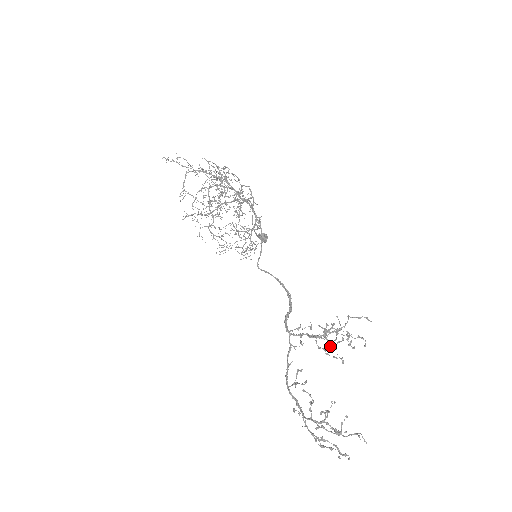
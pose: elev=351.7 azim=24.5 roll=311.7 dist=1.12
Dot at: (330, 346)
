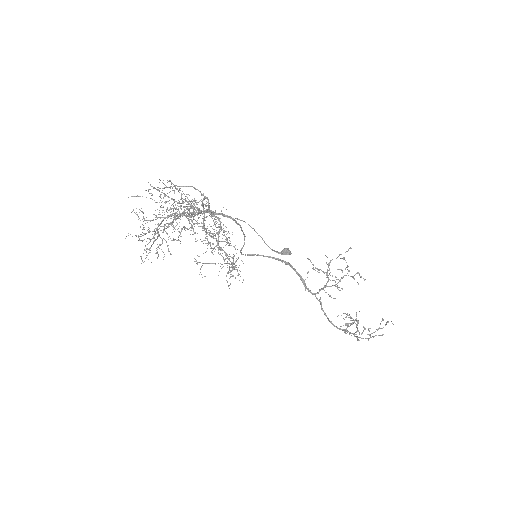
Dot at: occluded
